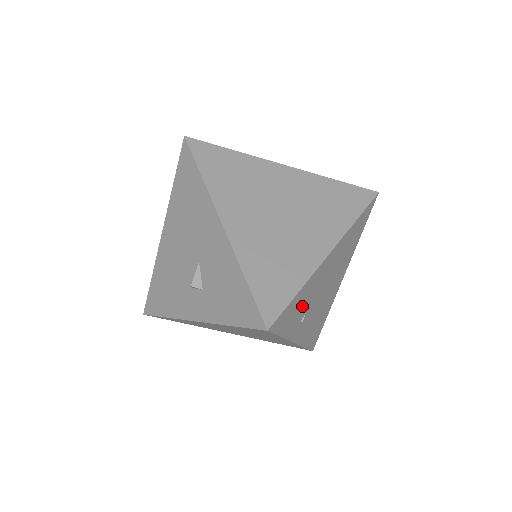
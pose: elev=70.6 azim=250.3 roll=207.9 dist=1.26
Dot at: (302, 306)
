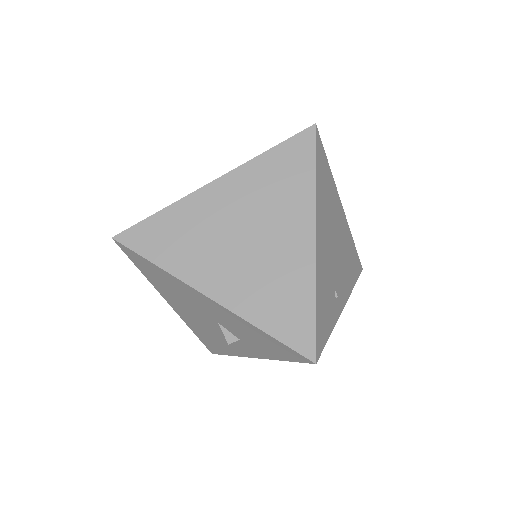
Dot at: (327, 295)
